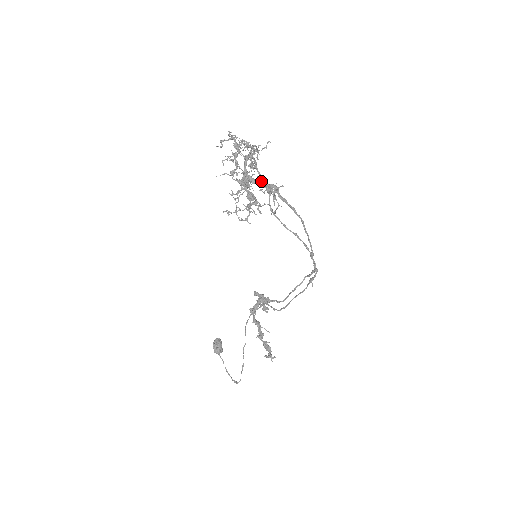
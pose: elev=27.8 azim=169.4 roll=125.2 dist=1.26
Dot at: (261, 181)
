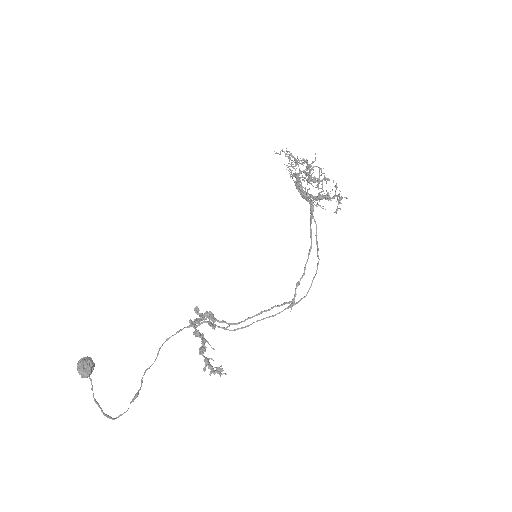
Dot at: occluded
